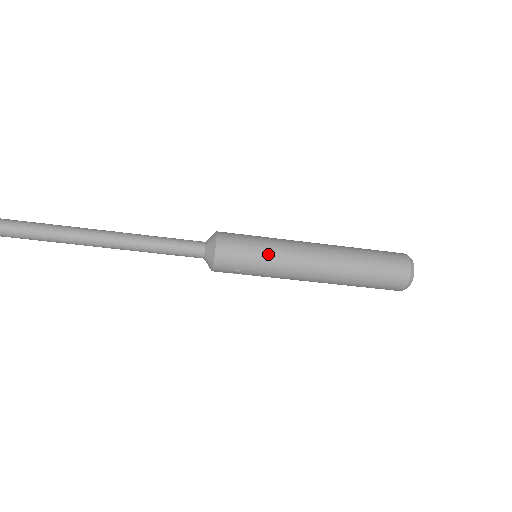
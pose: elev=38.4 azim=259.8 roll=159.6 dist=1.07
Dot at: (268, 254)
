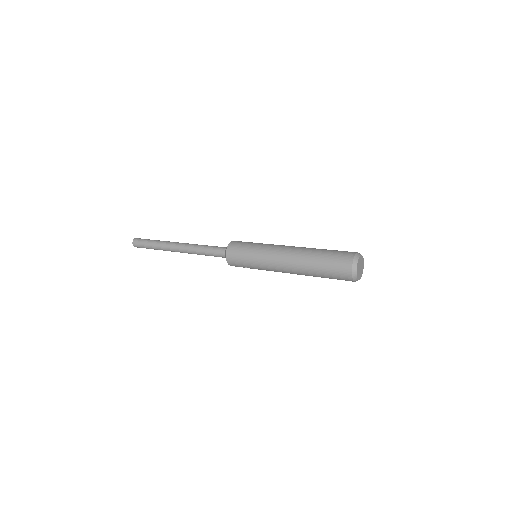
Dot at: (254, 259)
